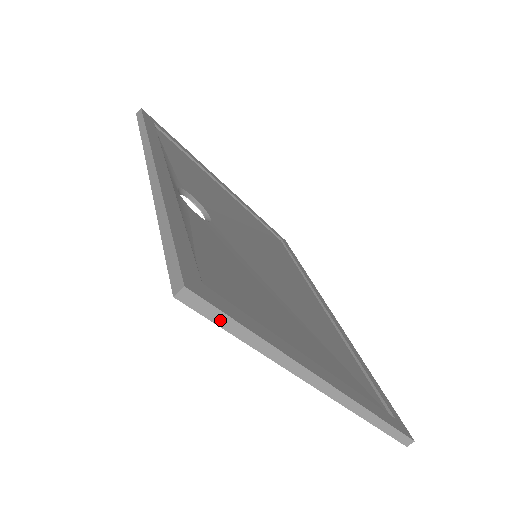
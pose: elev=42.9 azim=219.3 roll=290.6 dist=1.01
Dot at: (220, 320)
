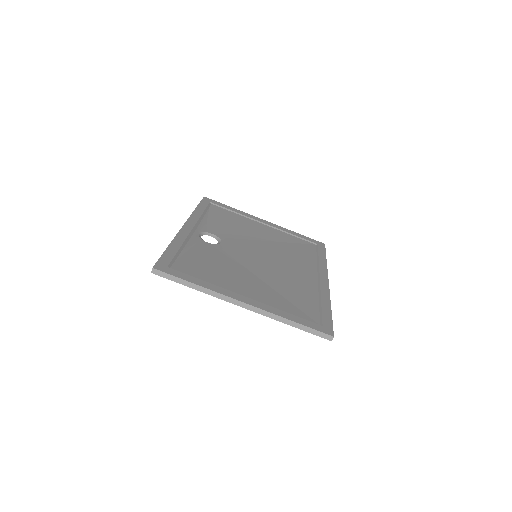
Dot at: (173, 279)
